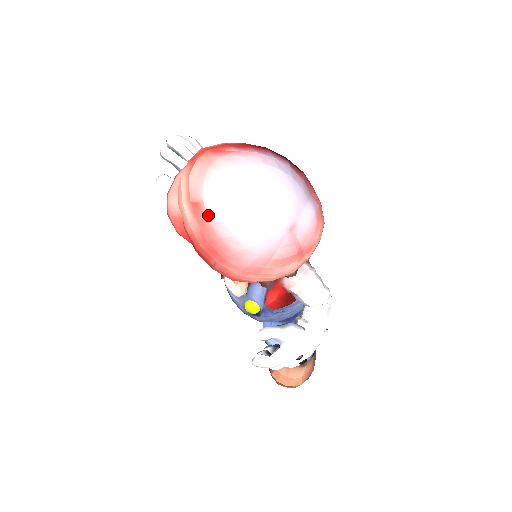
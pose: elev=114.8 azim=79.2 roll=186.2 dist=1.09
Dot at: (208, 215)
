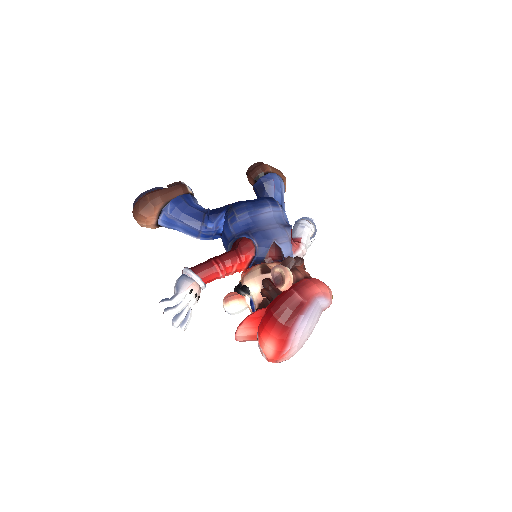
Dot at: occluded
